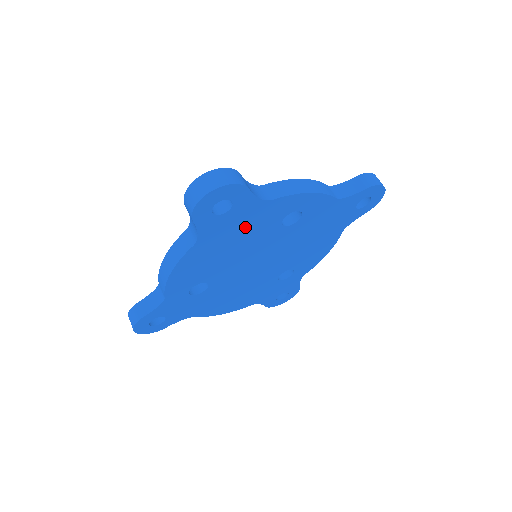
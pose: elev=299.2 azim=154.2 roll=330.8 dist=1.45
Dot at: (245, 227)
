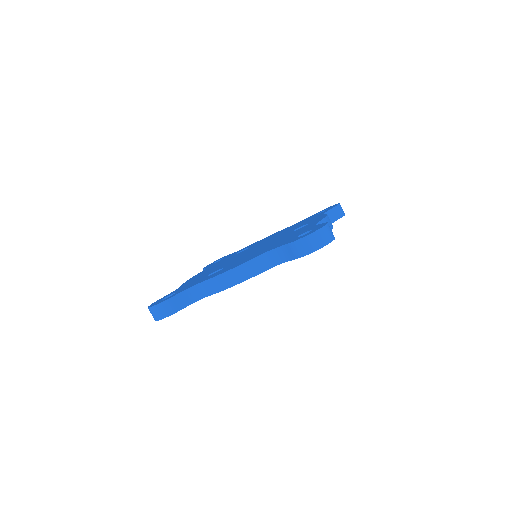
Dot at: occluded
